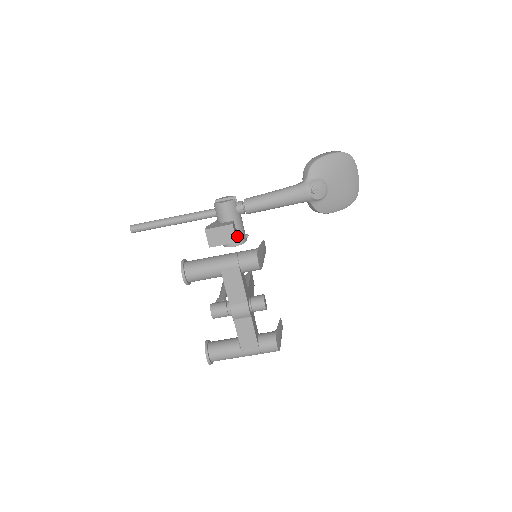
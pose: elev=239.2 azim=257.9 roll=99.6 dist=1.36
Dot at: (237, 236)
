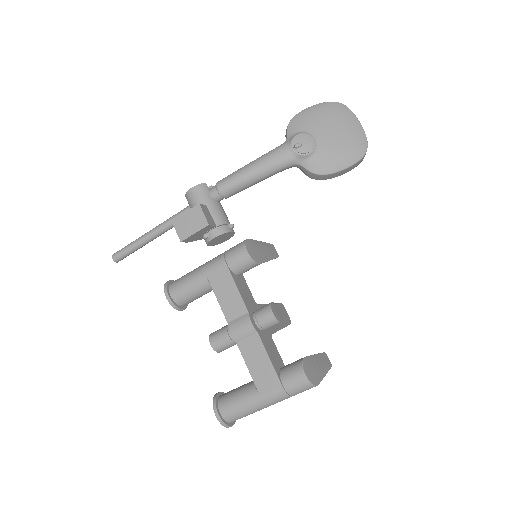
Dot at: (215, 224)
